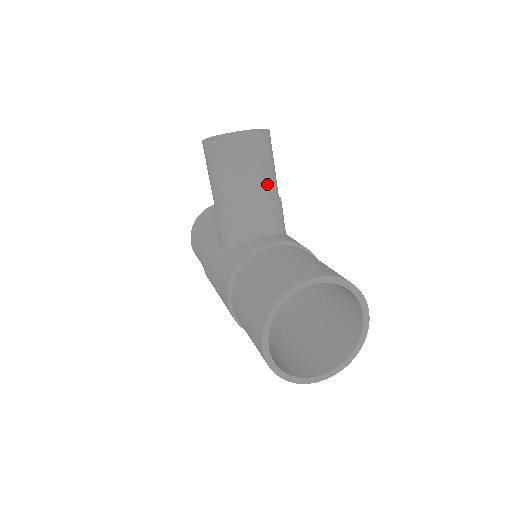
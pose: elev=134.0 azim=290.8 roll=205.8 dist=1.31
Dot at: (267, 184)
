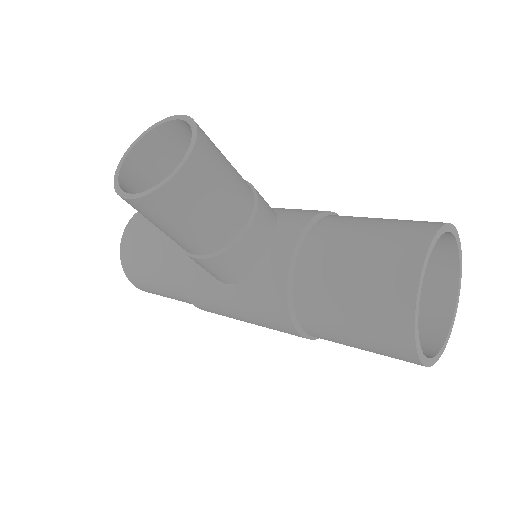
Dot at: (238, 183)
